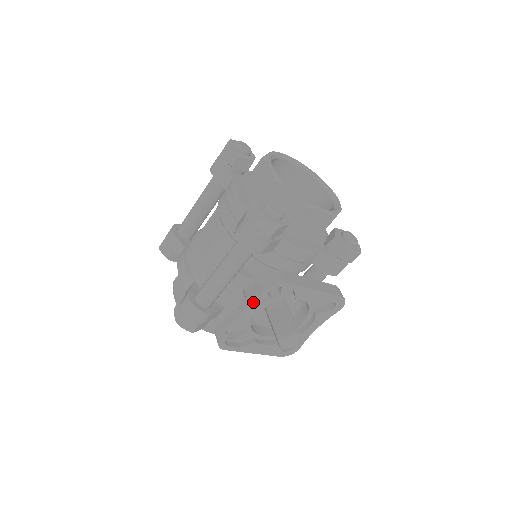
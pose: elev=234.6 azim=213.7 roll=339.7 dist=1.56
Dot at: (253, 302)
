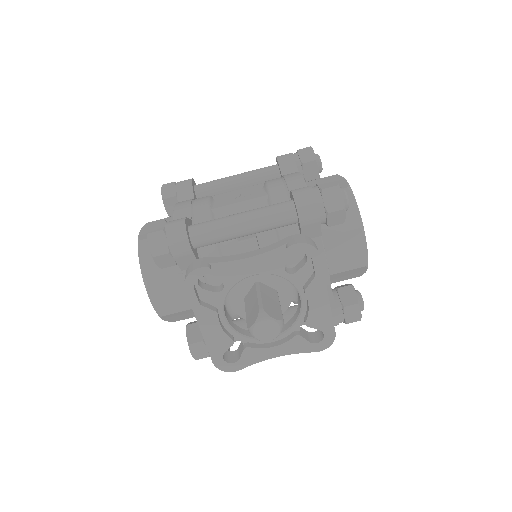
Dot at: (268, 255)
